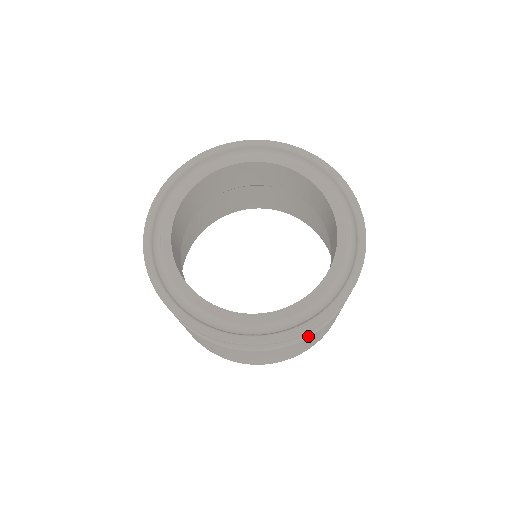
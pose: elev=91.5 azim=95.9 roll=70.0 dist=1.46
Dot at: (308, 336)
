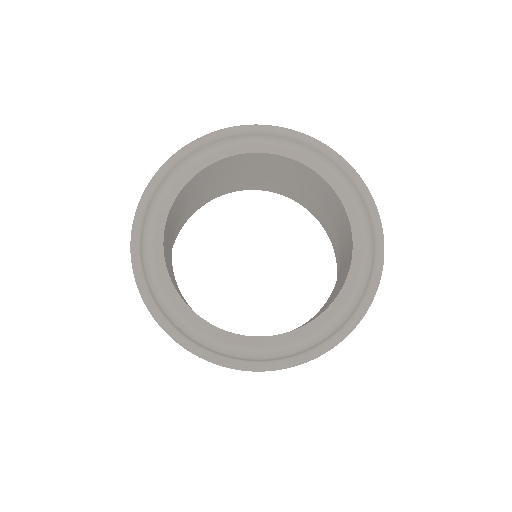
Dot at: occluded
